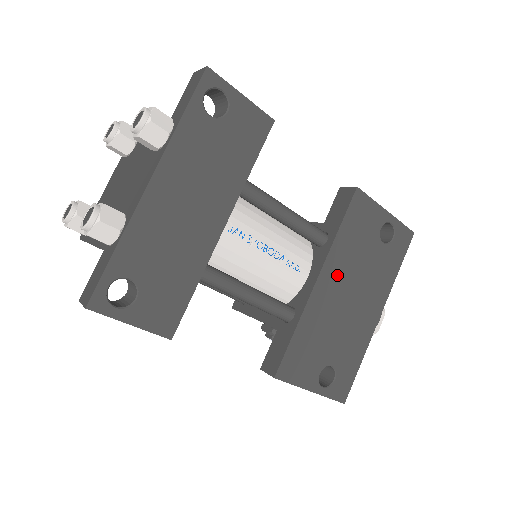
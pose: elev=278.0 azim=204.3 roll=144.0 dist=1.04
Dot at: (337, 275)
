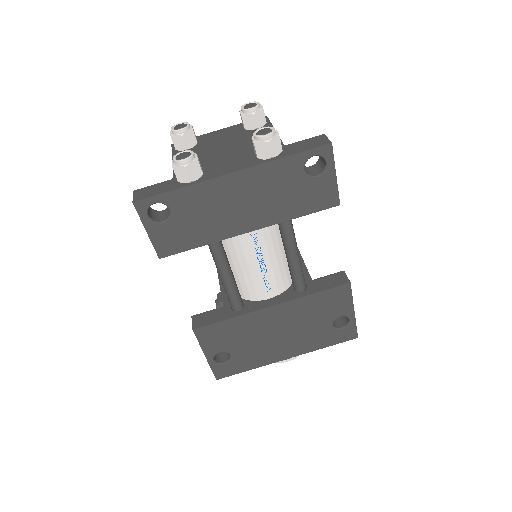
Dot at: (286, 315)
